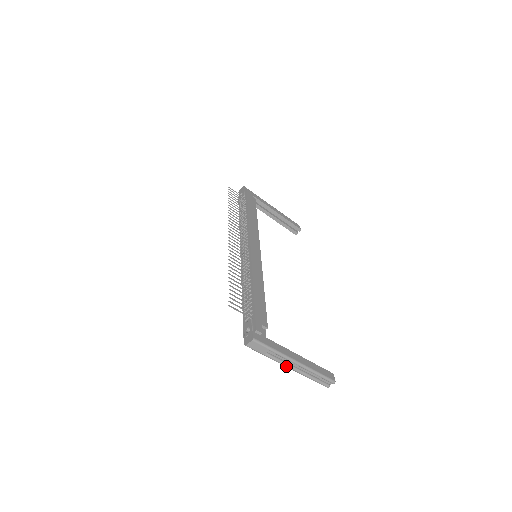
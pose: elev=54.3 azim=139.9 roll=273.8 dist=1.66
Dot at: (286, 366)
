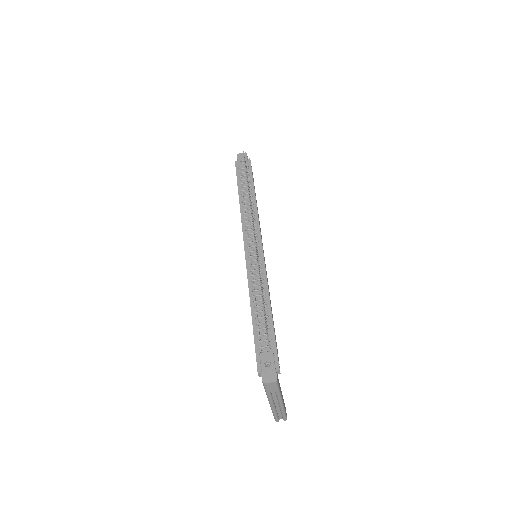
Dot at: (271, 403)
